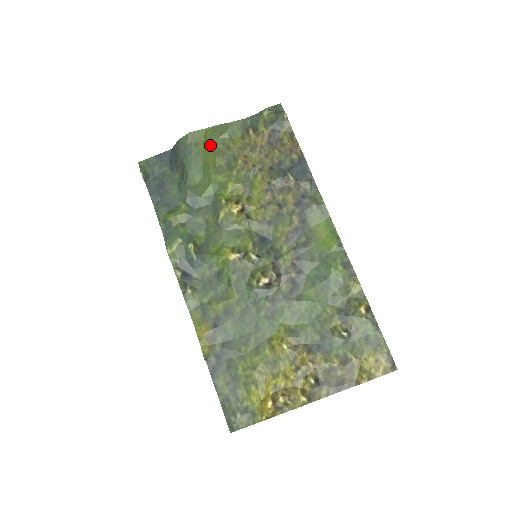
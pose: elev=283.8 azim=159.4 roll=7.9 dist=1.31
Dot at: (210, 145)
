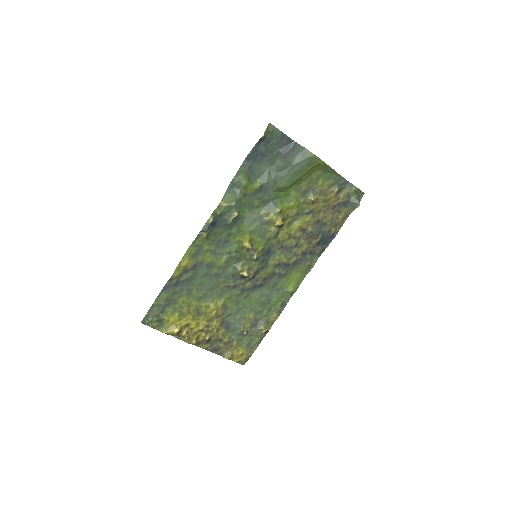
Dot at: (313, 170)
